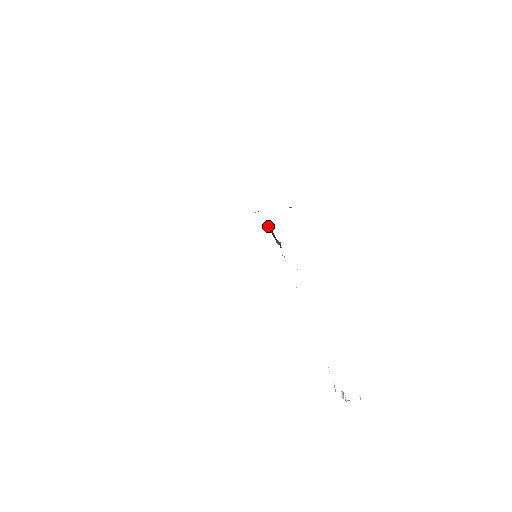
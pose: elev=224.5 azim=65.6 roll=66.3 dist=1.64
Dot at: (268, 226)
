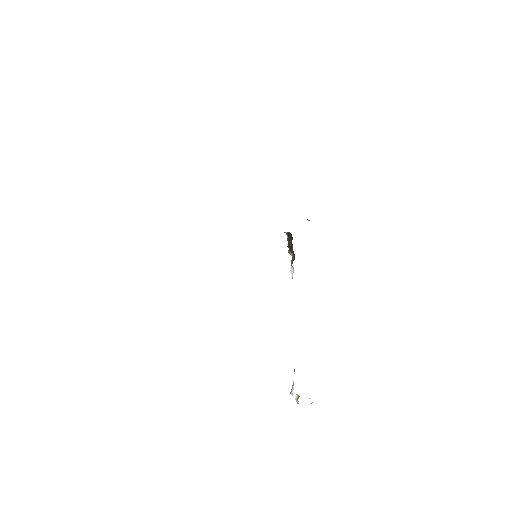
Dot at: (287, 235)
